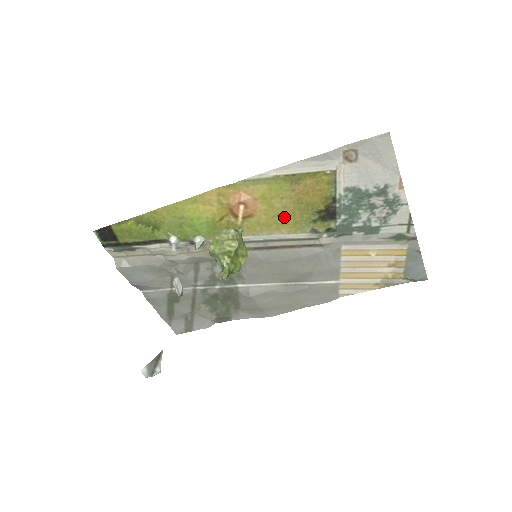
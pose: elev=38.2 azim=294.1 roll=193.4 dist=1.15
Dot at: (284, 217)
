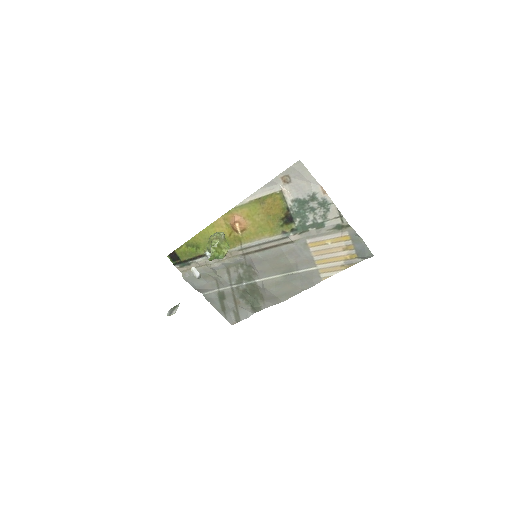
Dot at: (264, 226)
